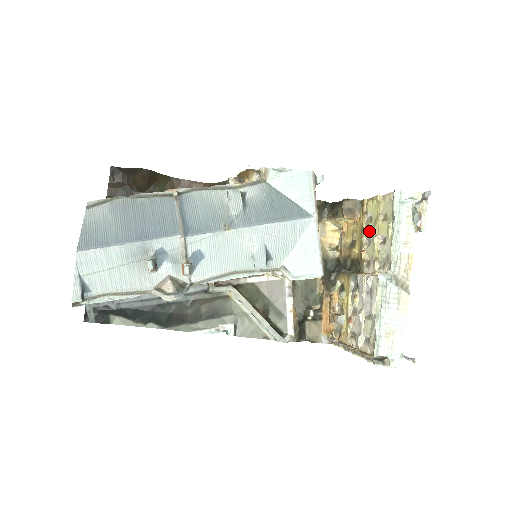
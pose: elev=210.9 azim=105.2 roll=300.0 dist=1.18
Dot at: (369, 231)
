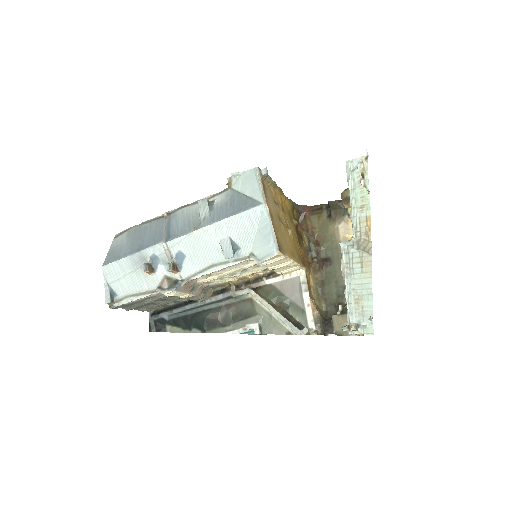
Dot at: occluded
